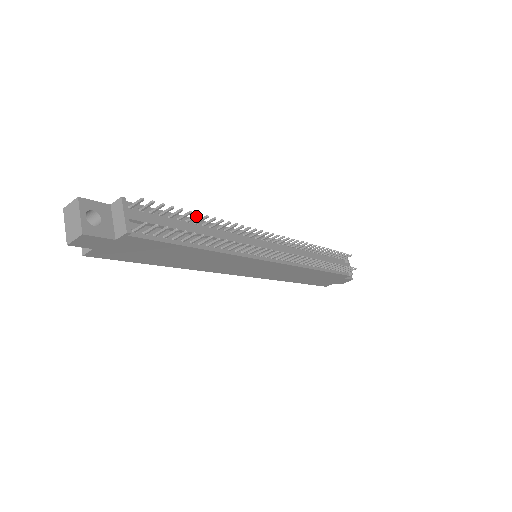
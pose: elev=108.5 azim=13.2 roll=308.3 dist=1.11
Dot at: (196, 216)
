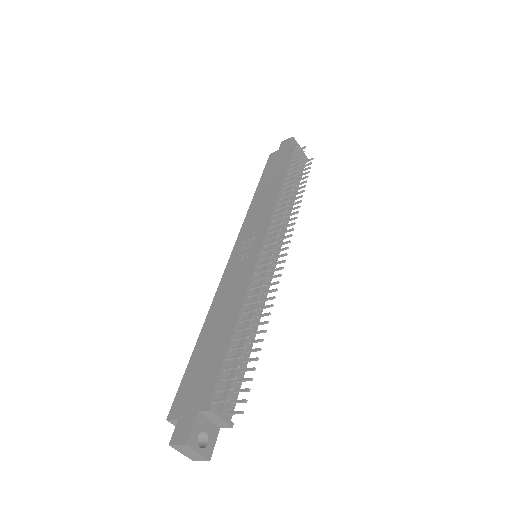
Dot at: occluded
